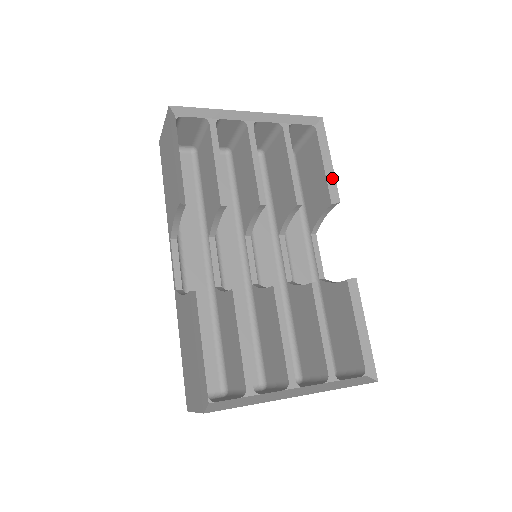
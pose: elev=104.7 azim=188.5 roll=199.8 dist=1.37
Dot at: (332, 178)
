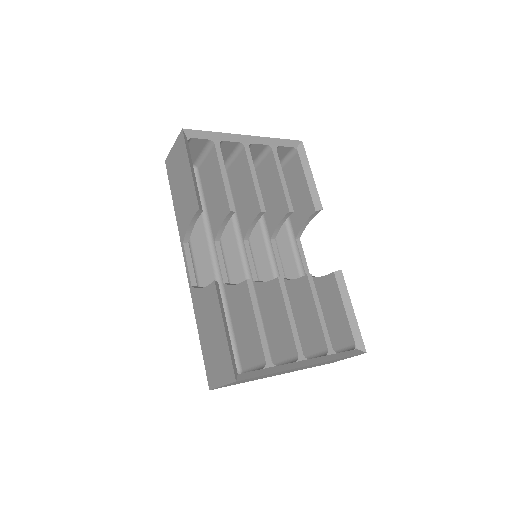
Dot at: (314, 190)
